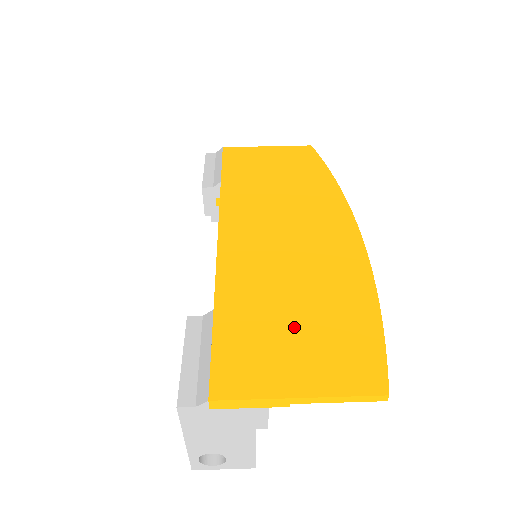
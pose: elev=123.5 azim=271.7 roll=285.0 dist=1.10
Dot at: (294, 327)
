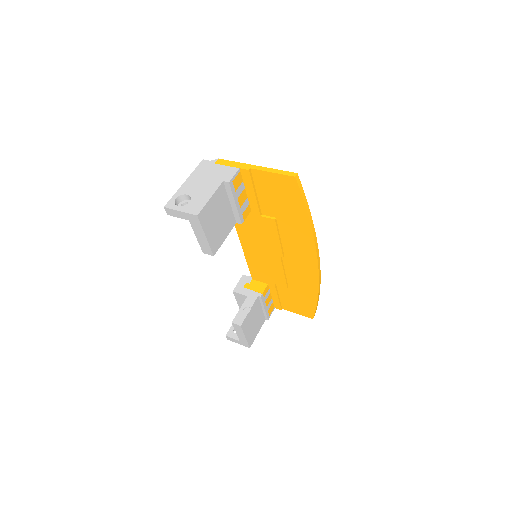
Dot at: occluded
